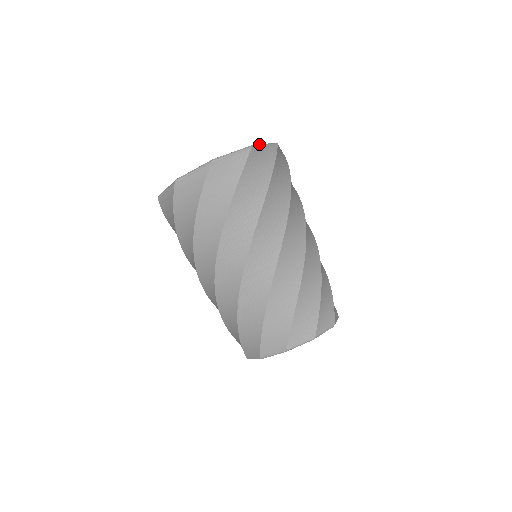
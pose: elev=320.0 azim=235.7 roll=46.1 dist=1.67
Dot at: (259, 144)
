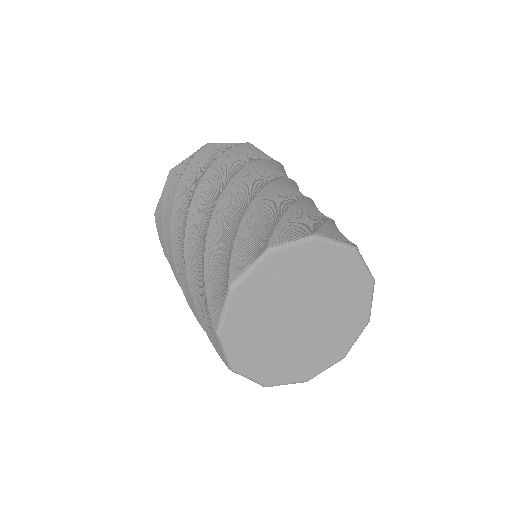
Dot at: occluded
